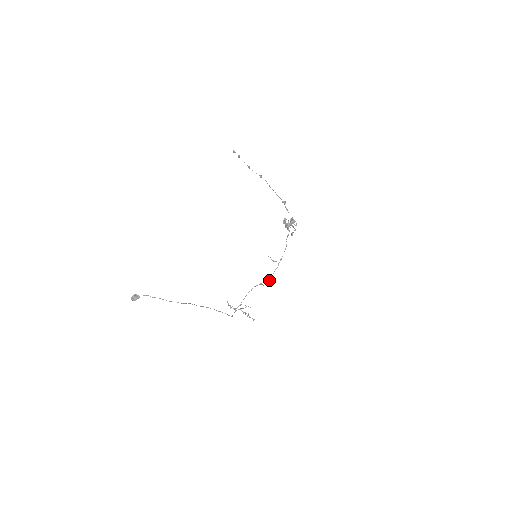
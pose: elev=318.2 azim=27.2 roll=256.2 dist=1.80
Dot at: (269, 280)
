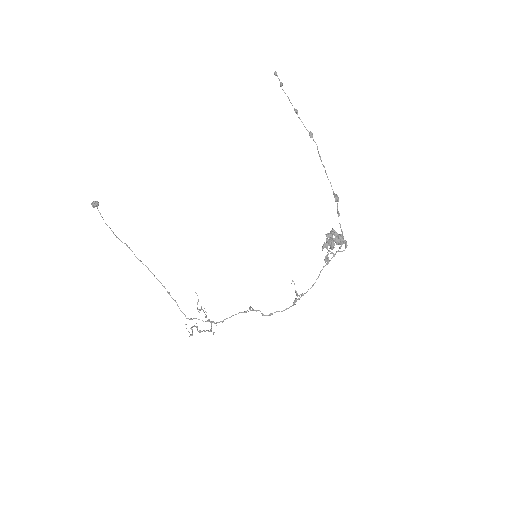
Dot at: (270, 314)
